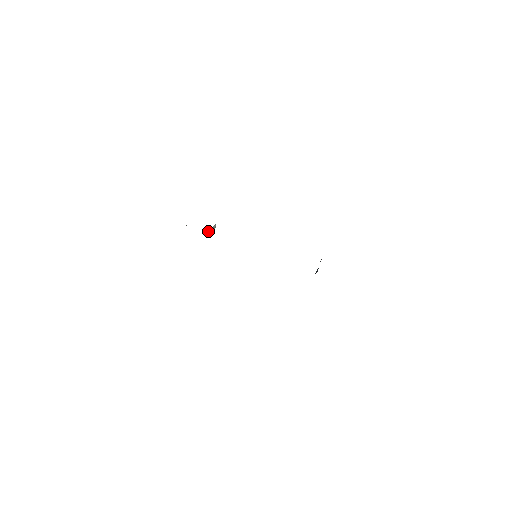
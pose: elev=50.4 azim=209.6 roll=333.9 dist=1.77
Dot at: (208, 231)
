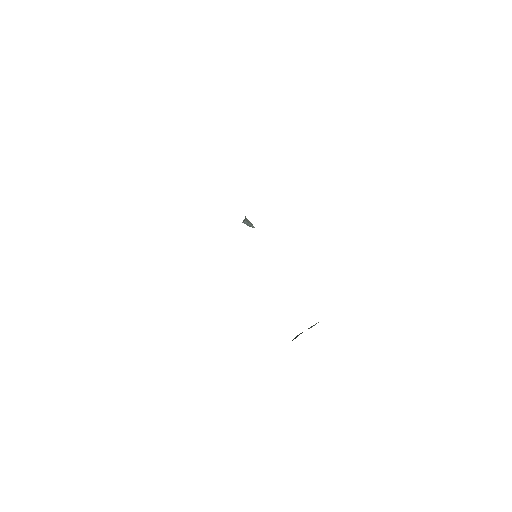
Dot at: occluded
